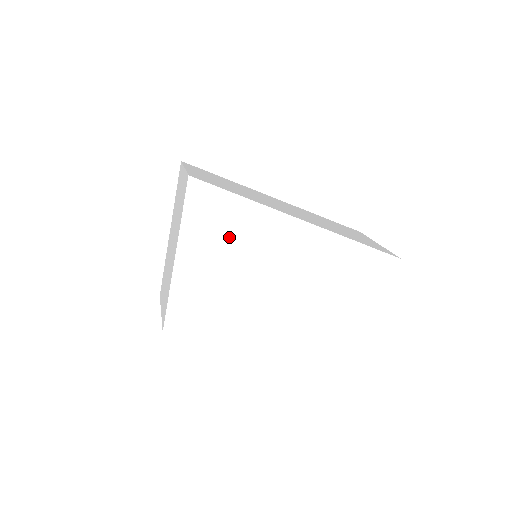
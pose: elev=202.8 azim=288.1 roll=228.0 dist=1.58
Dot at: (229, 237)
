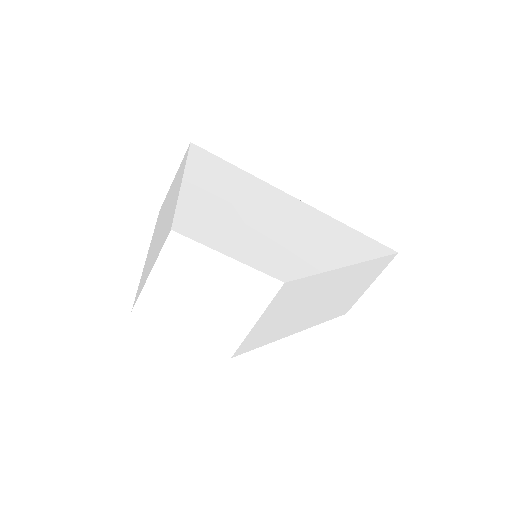
Dot at: (234, 185)
